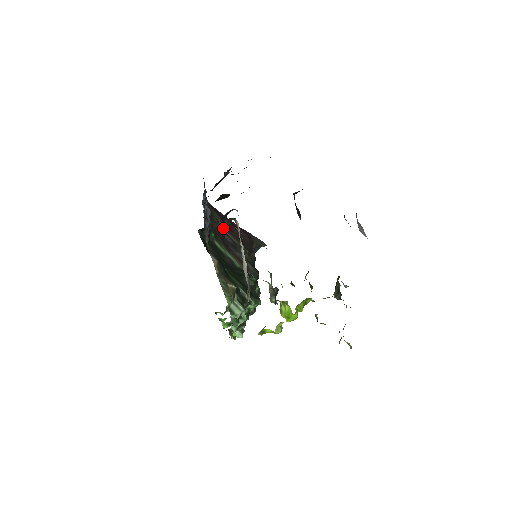
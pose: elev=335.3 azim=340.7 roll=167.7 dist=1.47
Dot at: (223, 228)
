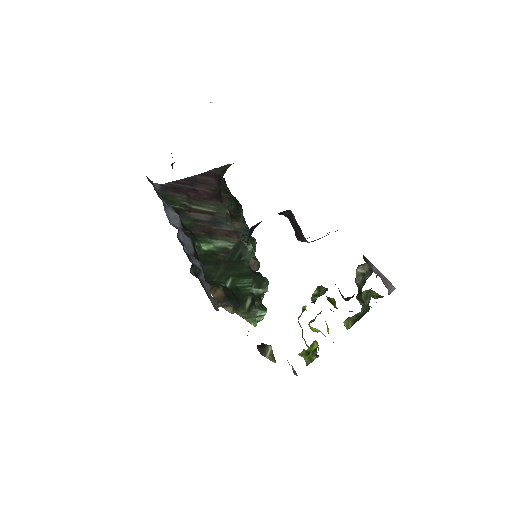
Dot at: occluded
